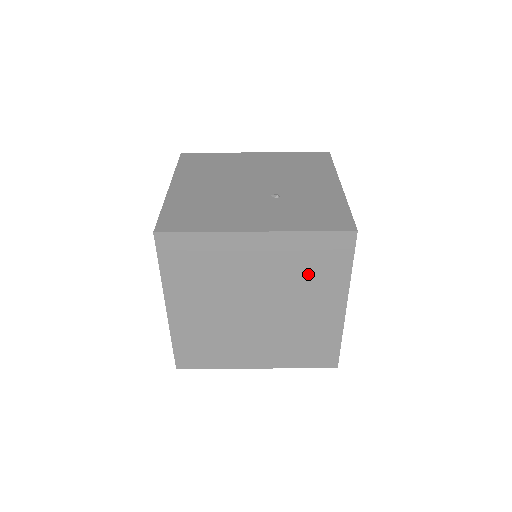
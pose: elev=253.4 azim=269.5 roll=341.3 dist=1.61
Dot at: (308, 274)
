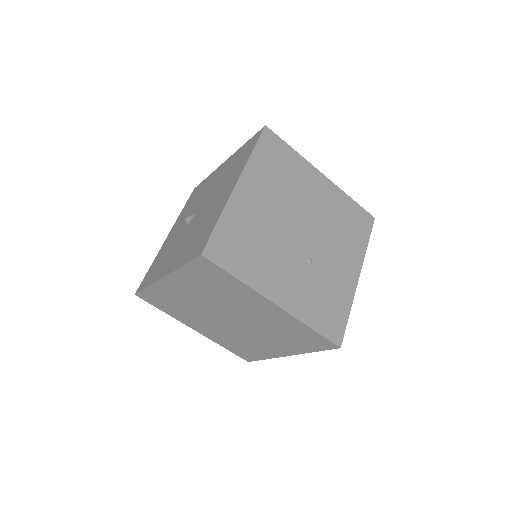
Dot at: (284, 335)
